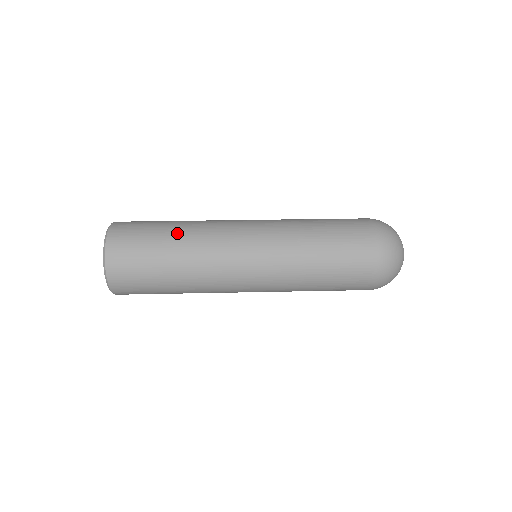
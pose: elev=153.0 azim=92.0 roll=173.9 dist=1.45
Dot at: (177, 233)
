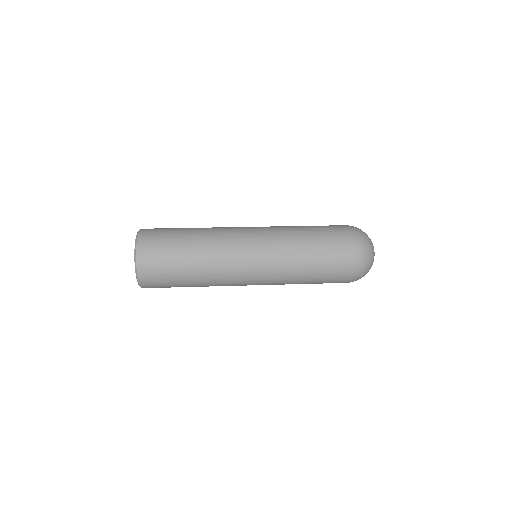
Dot at: occluded
